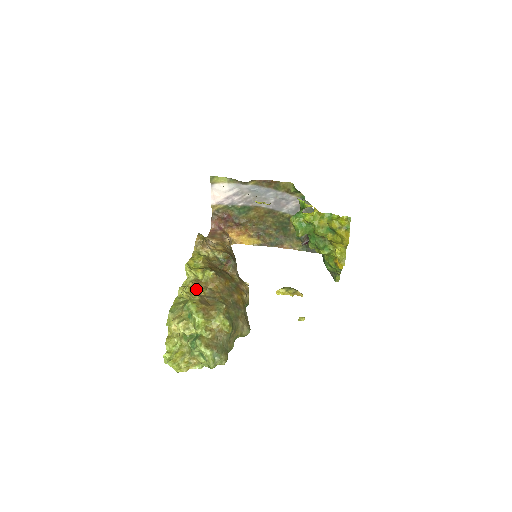
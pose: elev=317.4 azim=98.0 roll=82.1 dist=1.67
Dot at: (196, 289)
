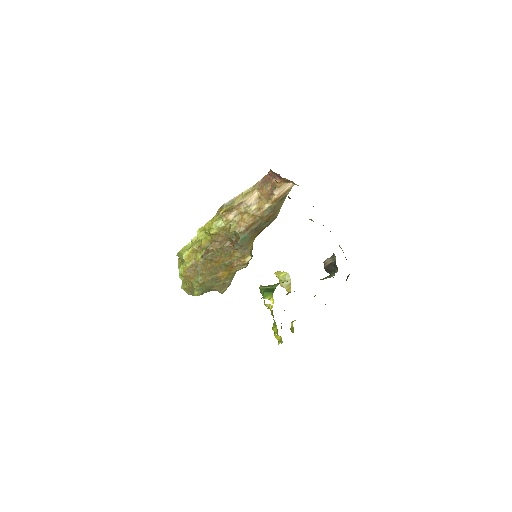
Dot at: (196, 253)
